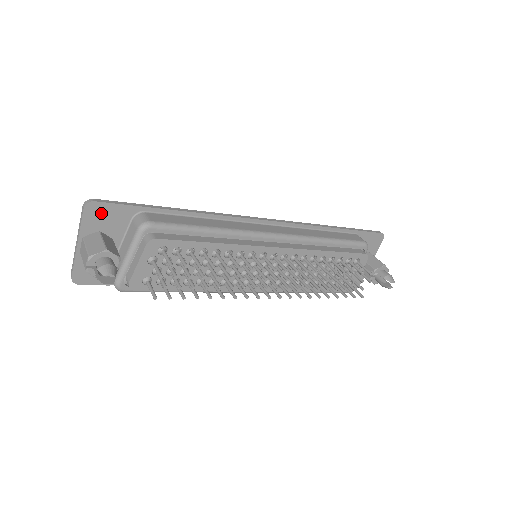
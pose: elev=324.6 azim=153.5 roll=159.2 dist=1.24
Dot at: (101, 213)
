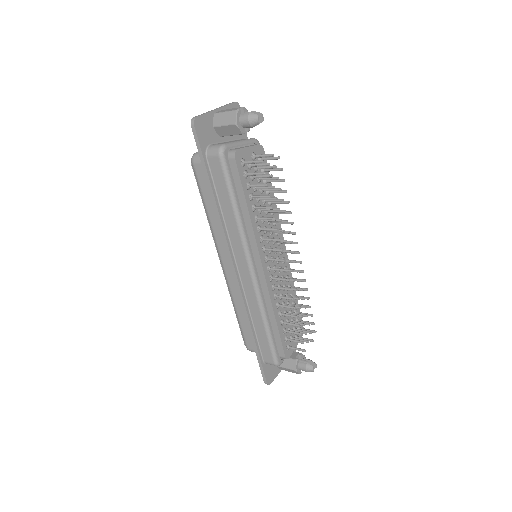
Dot at: occluded
